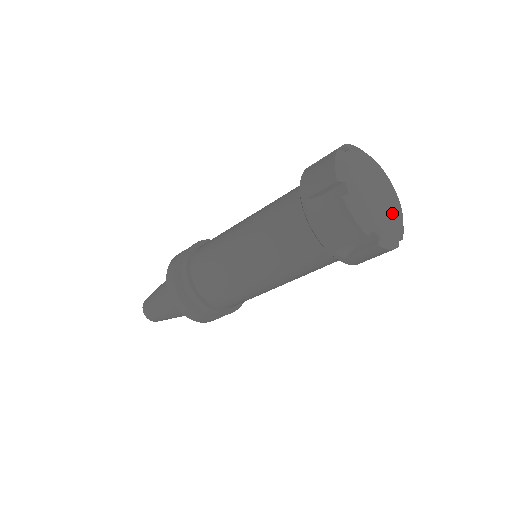
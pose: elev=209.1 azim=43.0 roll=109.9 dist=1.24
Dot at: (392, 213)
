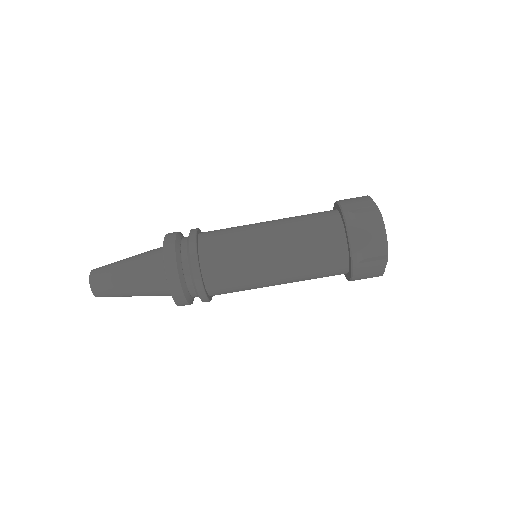
Dot at: occluded
